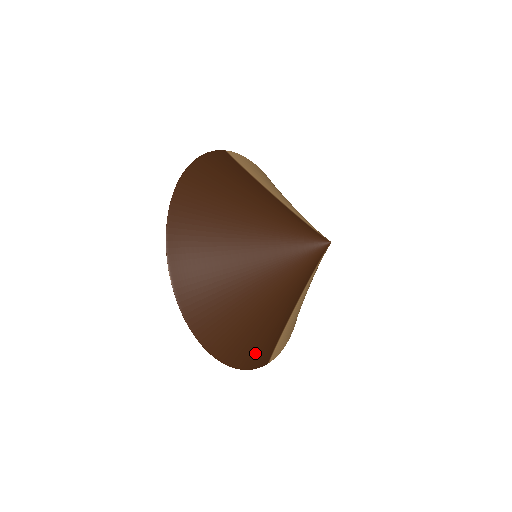
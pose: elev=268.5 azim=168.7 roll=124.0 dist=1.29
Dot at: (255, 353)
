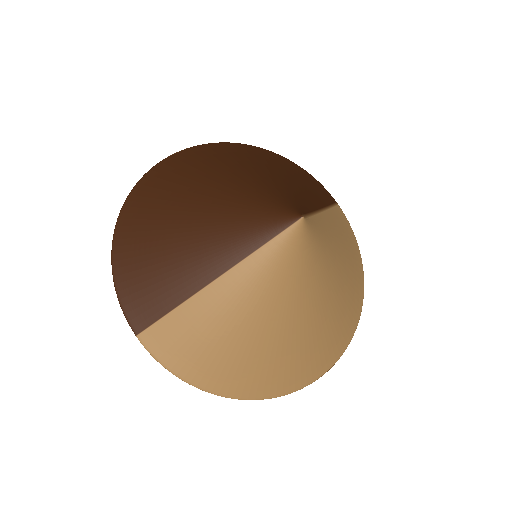
Dot at: (138, 278)
